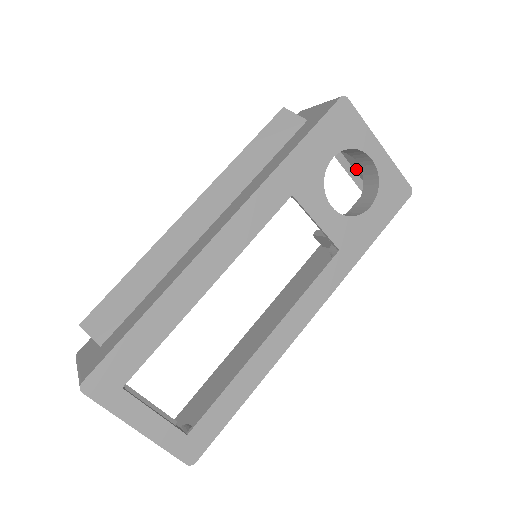
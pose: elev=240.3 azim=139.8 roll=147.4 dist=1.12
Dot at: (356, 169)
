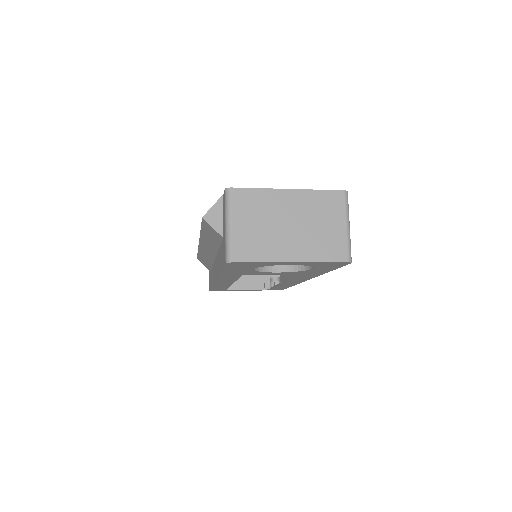
Dot at: (311, 207)
